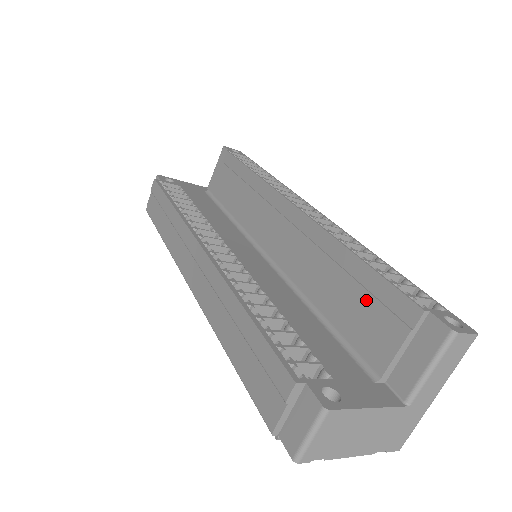
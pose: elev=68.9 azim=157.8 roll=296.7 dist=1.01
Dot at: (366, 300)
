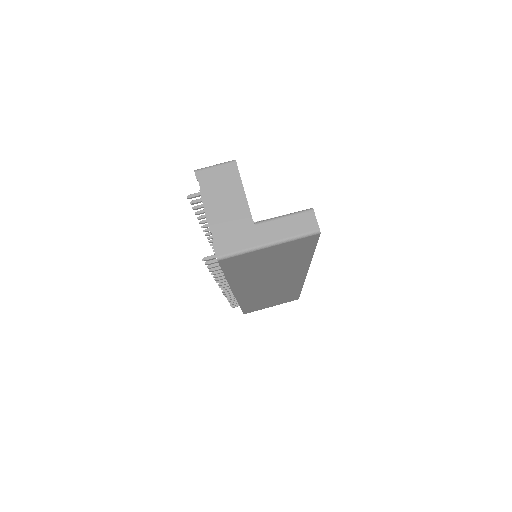
Dot at: occluded
